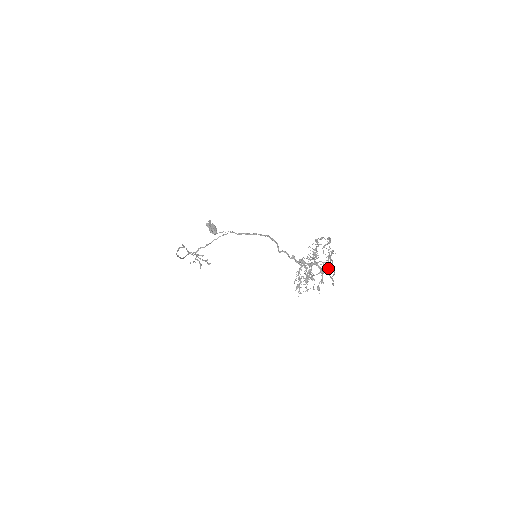
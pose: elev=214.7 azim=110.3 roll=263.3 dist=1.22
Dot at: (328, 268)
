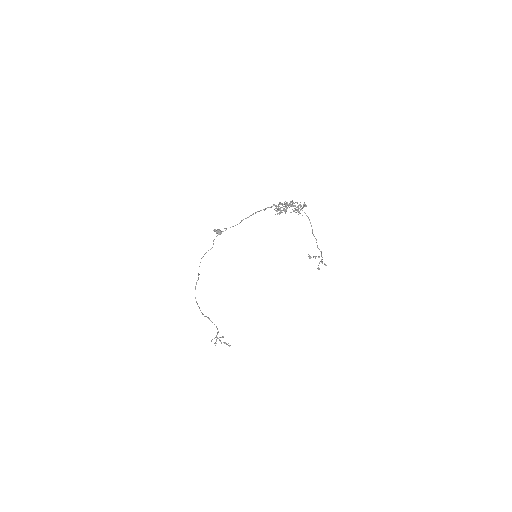
Dot at: occluded
